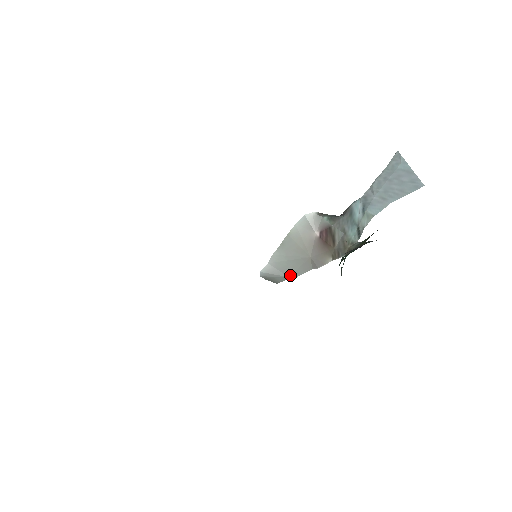
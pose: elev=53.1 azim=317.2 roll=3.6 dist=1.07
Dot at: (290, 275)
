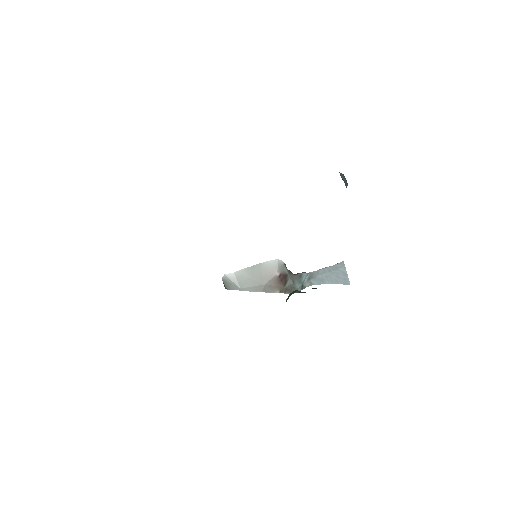
Dot at: (243, 288)
